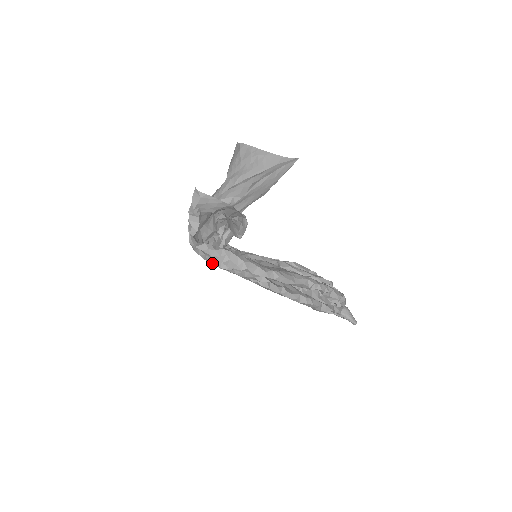
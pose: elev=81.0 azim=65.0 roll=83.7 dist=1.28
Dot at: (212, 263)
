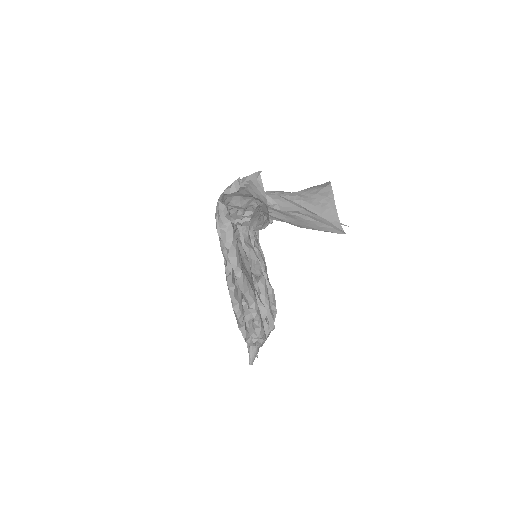
Dot at: (216, 221)
